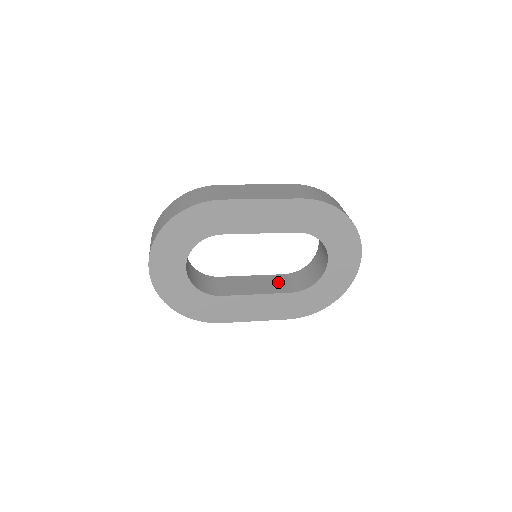
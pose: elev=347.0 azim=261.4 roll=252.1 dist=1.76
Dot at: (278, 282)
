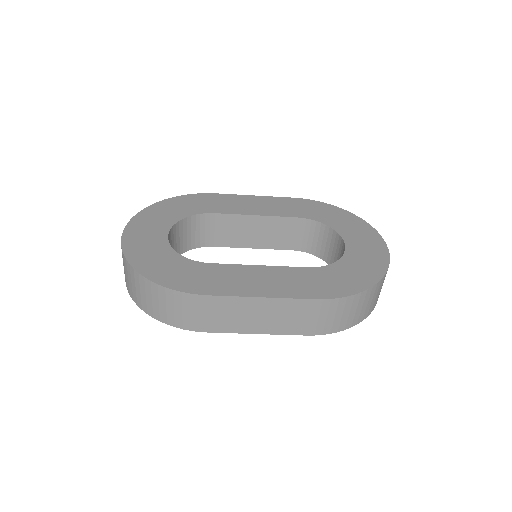
Dot at: occluded
